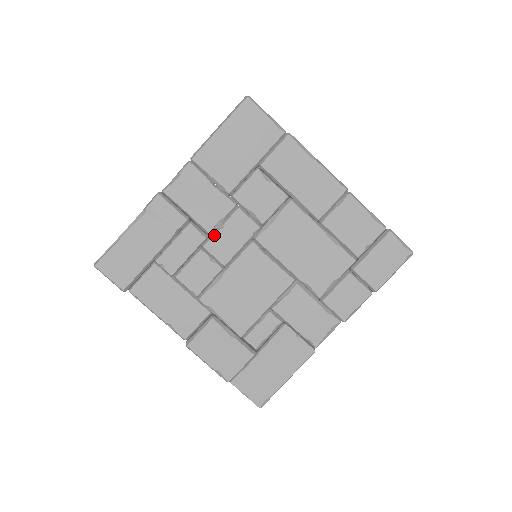
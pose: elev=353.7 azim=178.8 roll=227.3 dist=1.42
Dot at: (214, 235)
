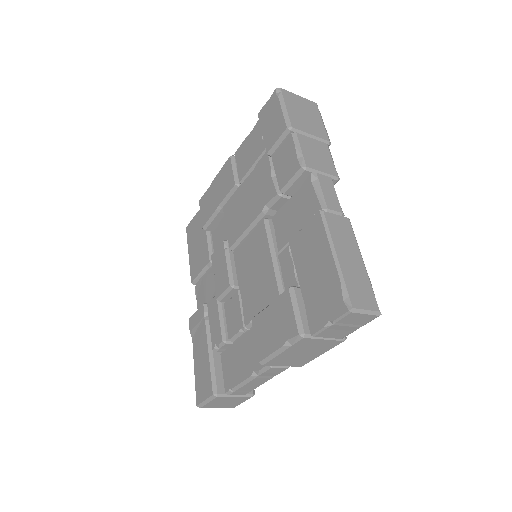
Dot at: (215, 285)
